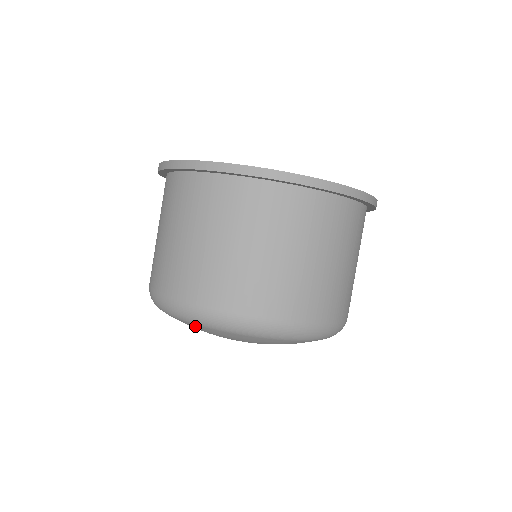
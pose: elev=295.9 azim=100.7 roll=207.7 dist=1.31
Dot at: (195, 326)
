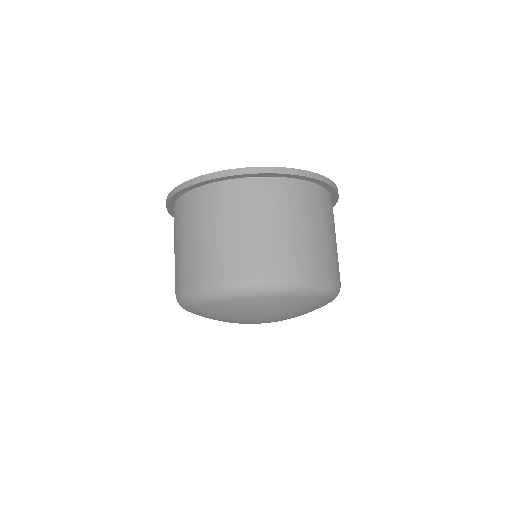
Dot at: (227, 304)
